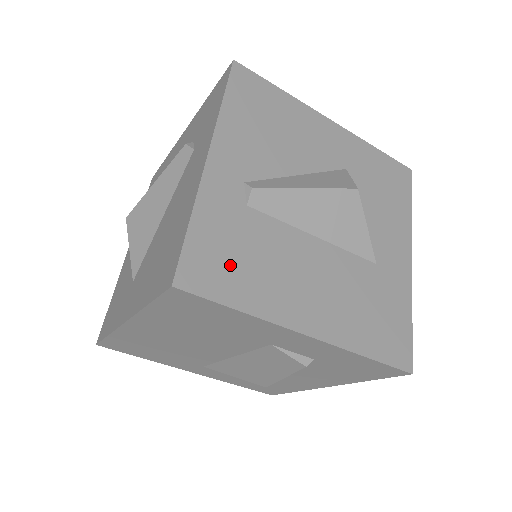
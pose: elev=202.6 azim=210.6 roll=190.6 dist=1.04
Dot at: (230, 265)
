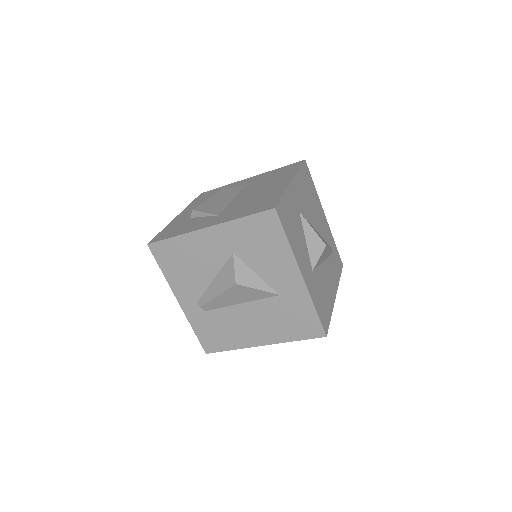
Dot at: (217, 337)
